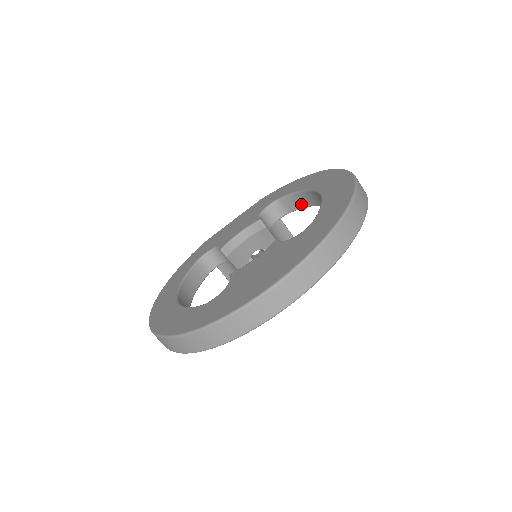
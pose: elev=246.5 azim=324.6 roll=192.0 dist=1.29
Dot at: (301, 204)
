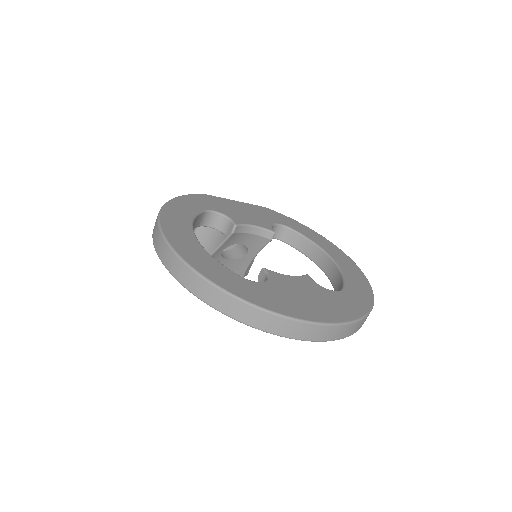
Dot at: (300, 247)
